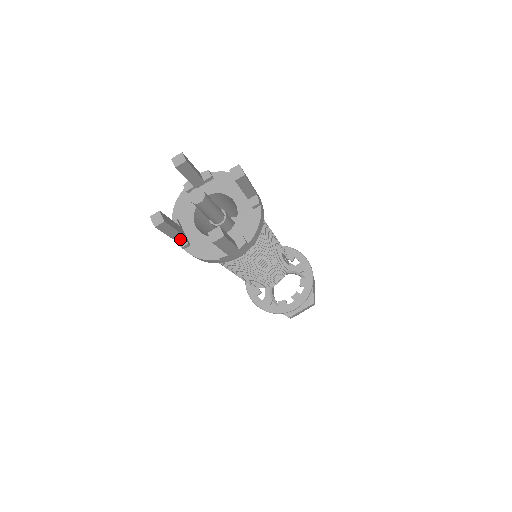
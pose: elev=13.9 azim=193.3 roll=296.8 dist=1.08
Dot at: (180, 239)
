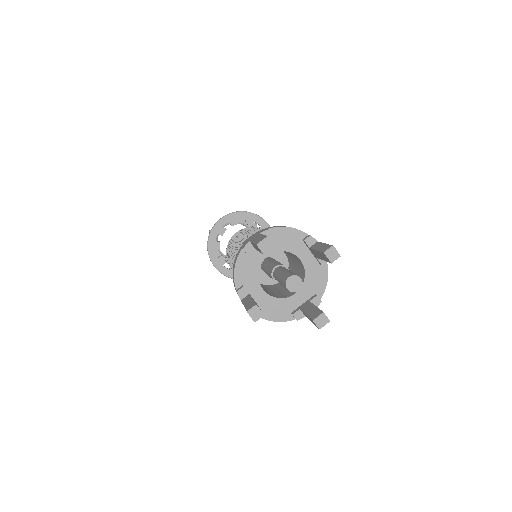
Dot at: occluded
